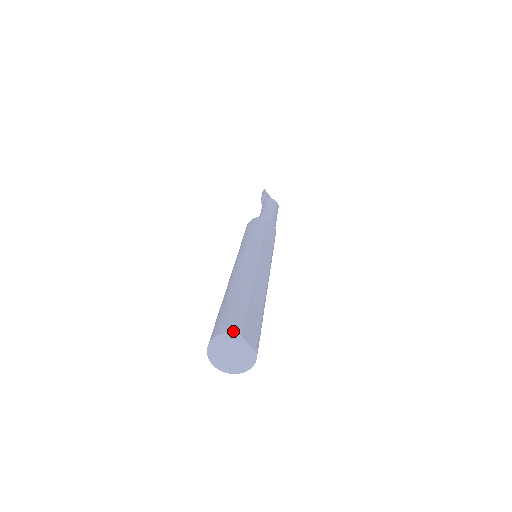
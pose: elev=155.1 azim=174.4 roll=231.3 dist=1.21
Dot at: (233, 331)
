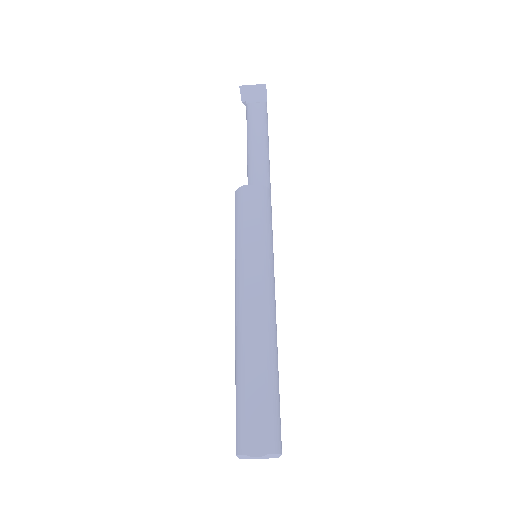
Dot at: (239, 452)
